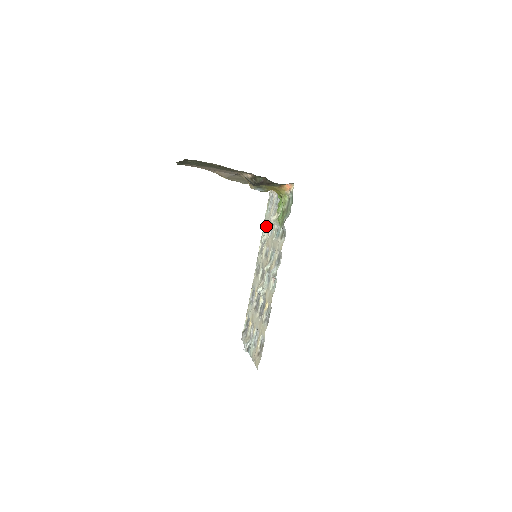
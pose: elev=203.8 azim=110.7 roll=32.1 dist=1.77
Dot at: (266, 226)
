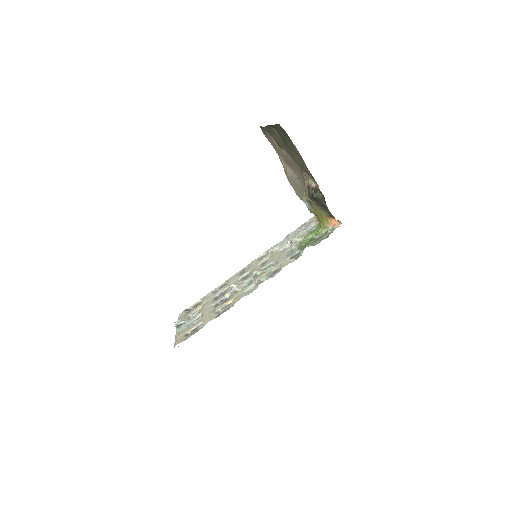
Dot at: (283, 242)
